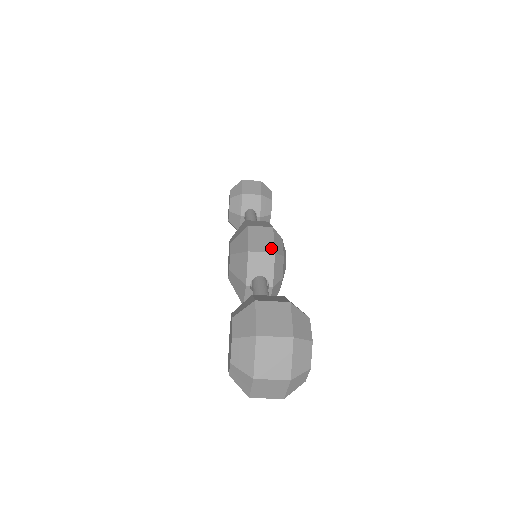
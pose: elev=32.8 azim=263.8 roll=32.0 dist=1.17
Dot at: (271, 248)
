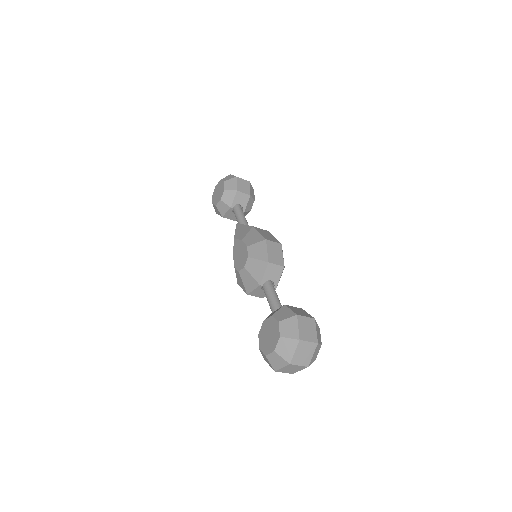
Dot at: (282, 262)
